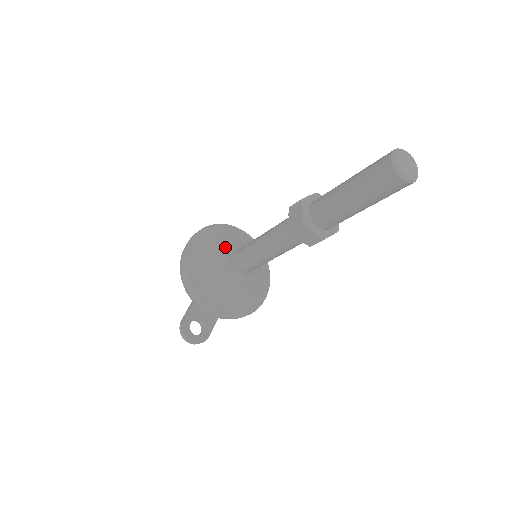
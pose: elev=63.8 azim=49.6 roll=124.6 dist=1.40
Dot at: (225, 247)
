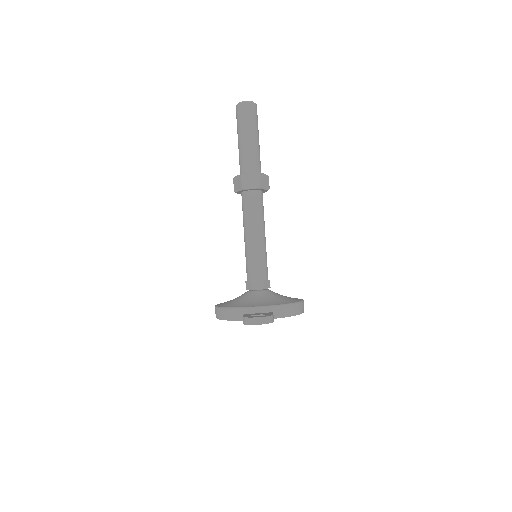
Dot at: occluded
